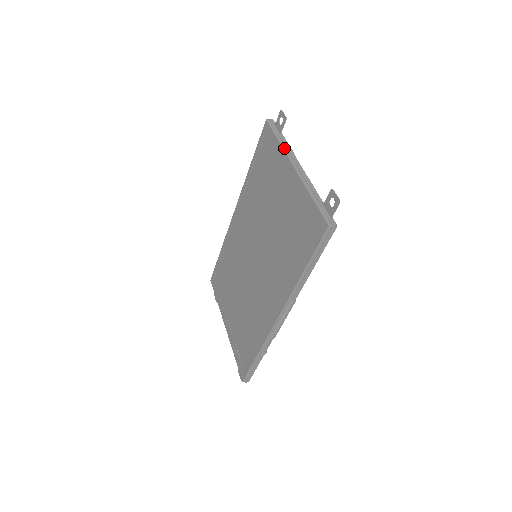
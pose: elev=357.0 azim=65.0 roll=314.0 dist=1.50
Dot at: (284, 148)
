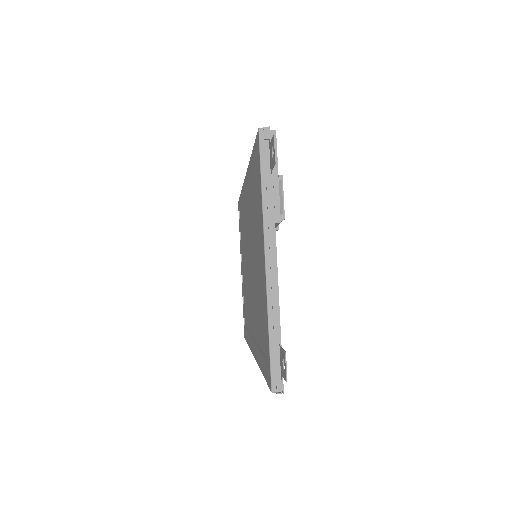
Dot at: (264, 212)
